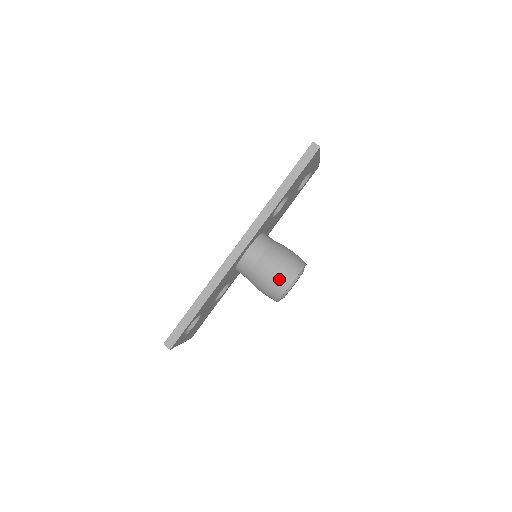
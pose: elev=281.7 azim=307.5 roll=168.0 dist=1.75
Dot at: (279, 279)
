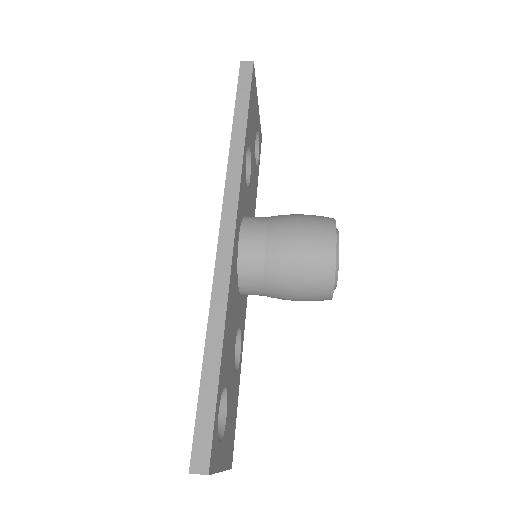
Dot at: (314, 245)
